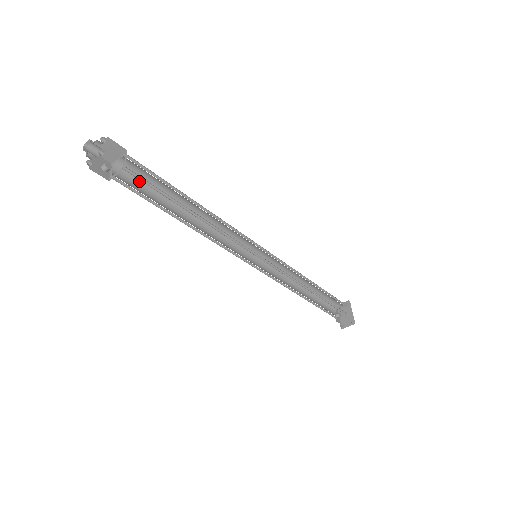
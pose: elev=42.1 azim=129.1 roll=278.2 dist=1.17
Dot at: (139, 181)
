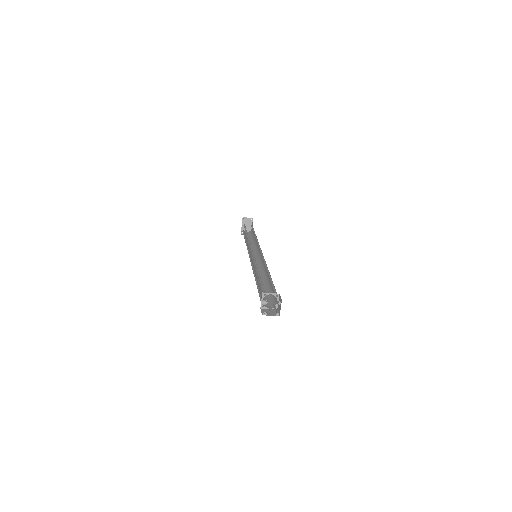
Dot at: (263, 288)
